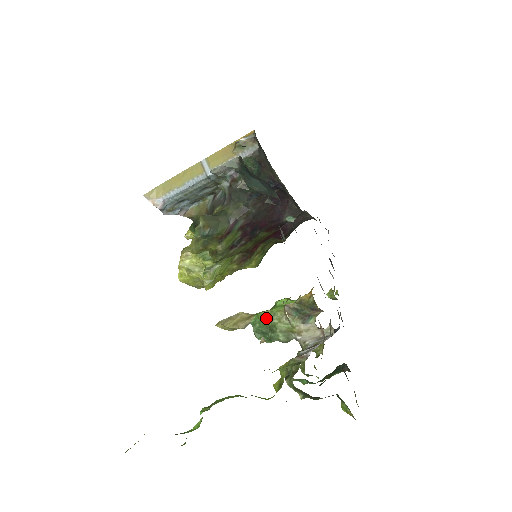
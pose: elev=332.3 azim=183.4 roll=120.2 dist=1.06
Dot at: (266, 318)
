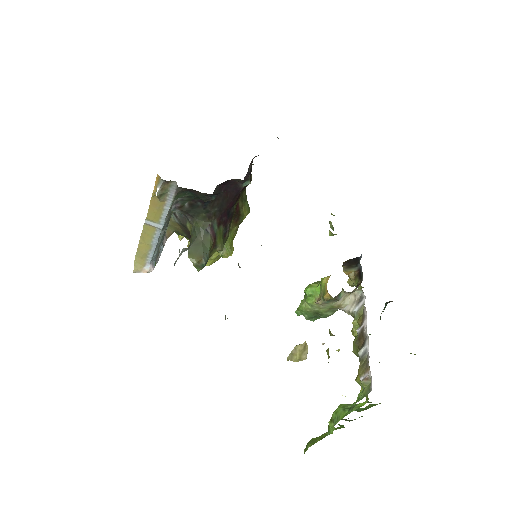
Dot at: (308, 309)
